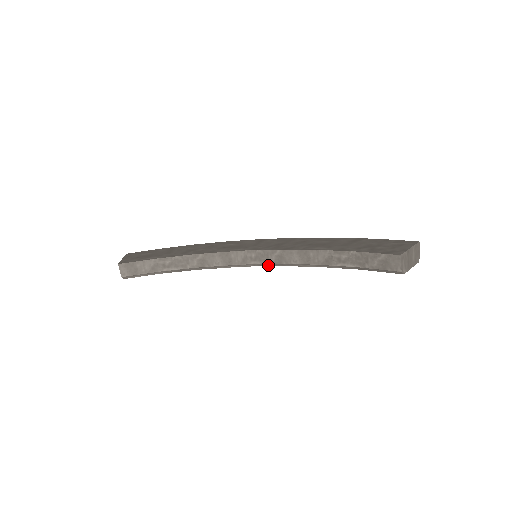
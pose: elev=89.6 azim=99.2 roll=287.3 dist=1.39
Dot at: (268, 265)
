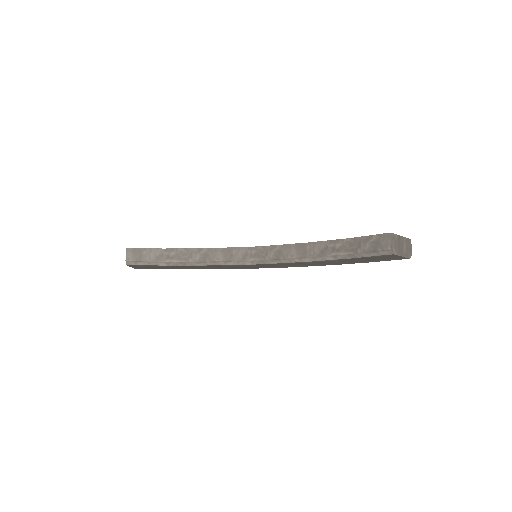
Dot at: (266, 262)
